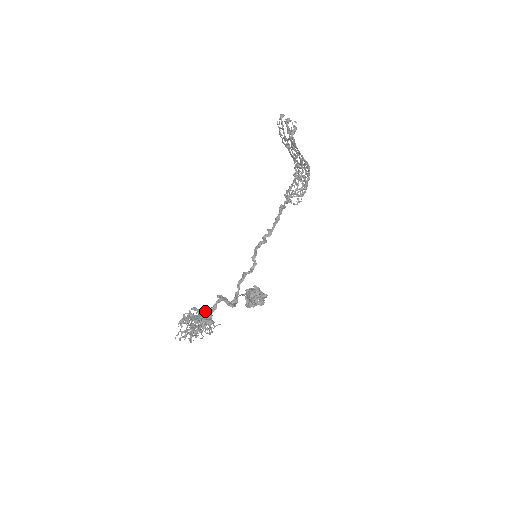
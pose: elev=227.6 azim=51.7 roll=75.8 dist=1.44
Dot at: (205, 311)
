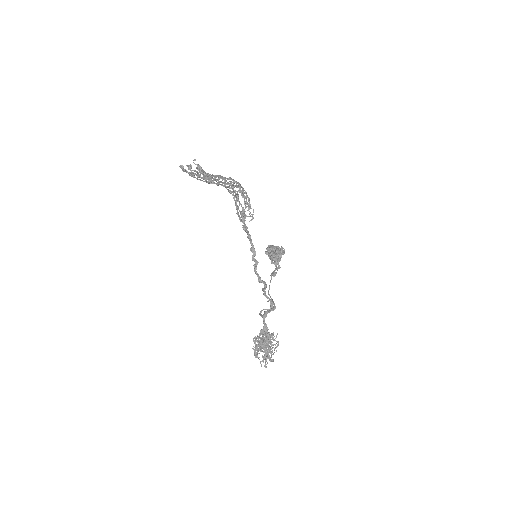
Dot at: (261, 330)
